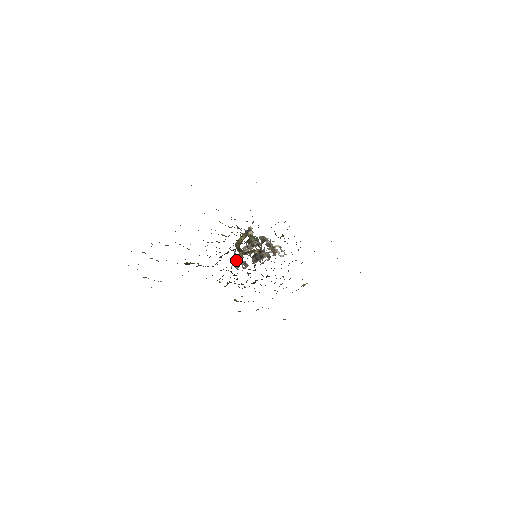
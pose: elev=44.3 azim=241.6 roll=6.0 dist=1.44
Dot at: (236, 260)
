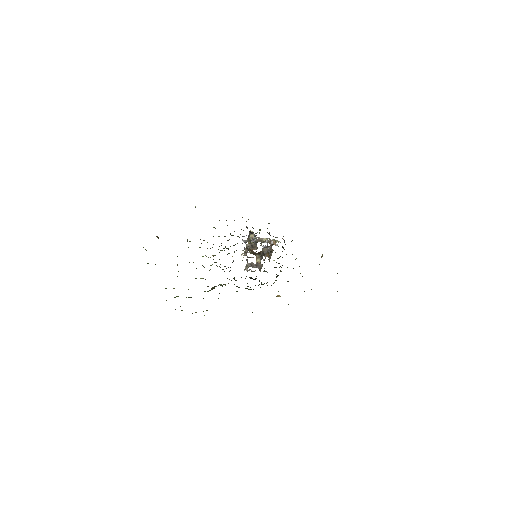
Dot at: (247, 266)
